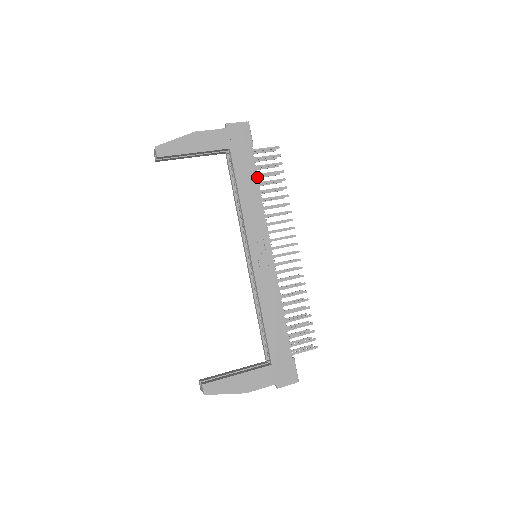
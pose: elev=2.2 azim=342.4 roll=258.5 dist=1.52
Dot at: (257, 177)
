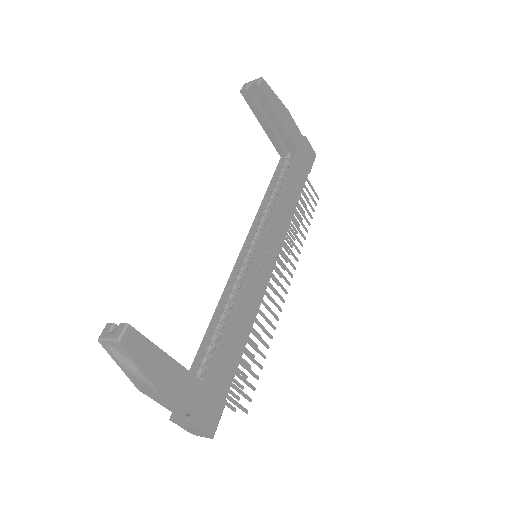
Dot at: occluded
